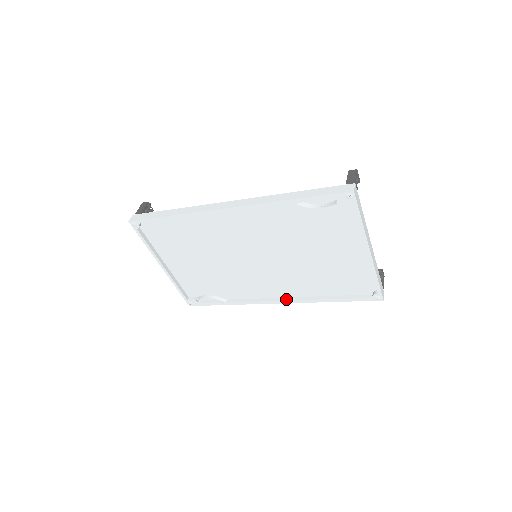
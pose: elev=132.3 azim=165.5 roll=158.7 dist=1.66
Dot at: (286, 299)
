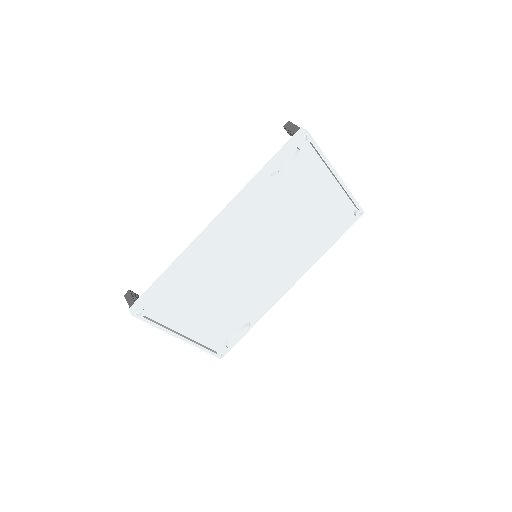
Dot at: (297, 276)
